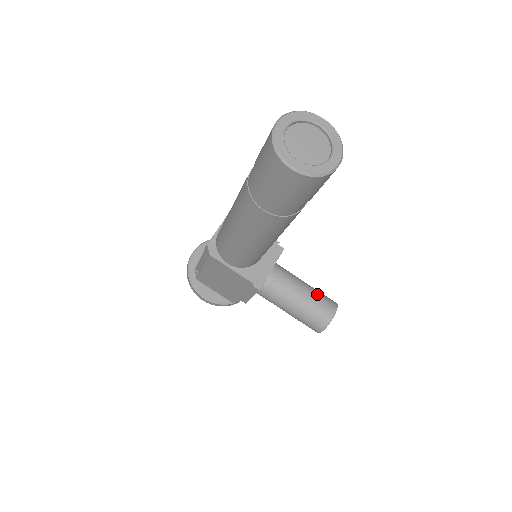
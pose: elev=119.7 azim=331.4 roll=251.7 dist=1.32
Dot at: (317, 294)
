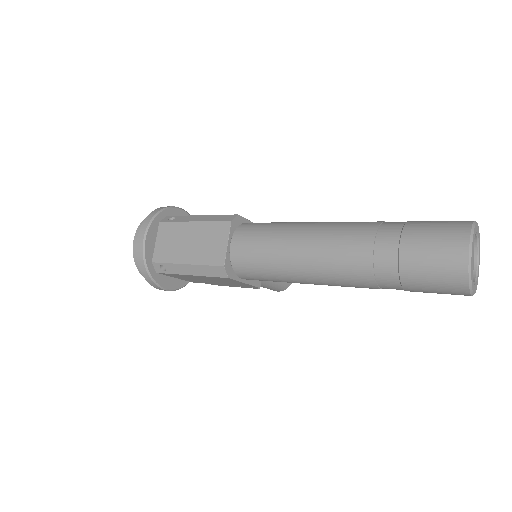
Dot at: occluded
